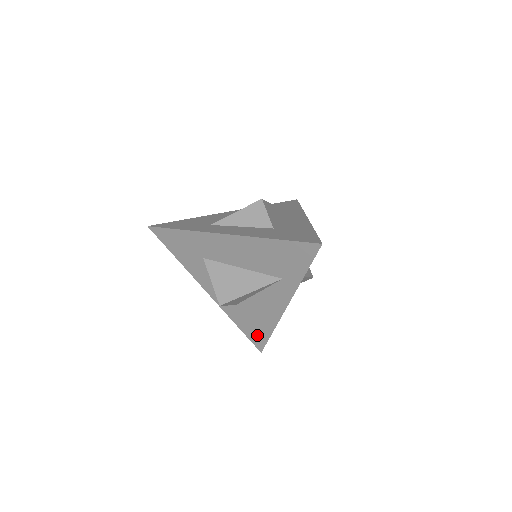
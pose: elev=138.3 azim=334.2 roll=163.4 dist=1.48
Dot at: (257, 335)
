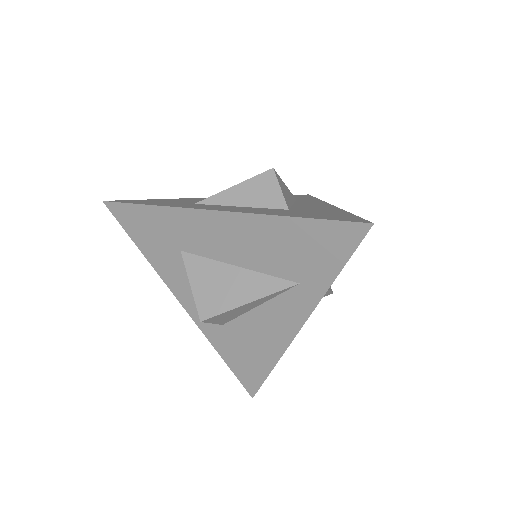
Dot at: (249, 371)
